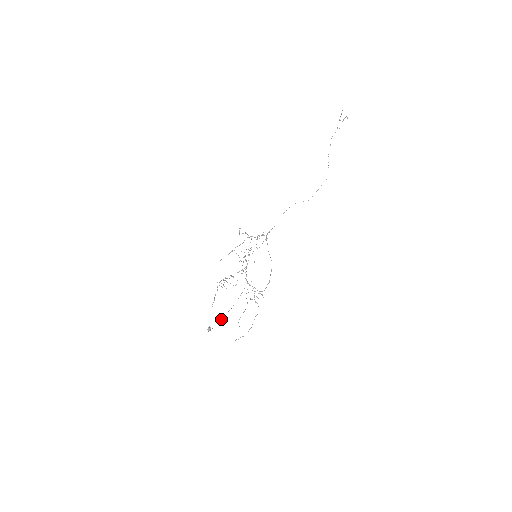
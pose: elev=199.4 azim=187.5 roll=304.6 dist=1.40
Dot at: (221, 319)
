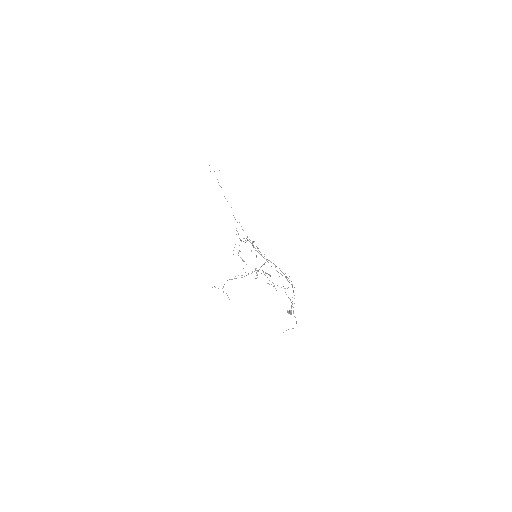
Dot at: (292, 301)
